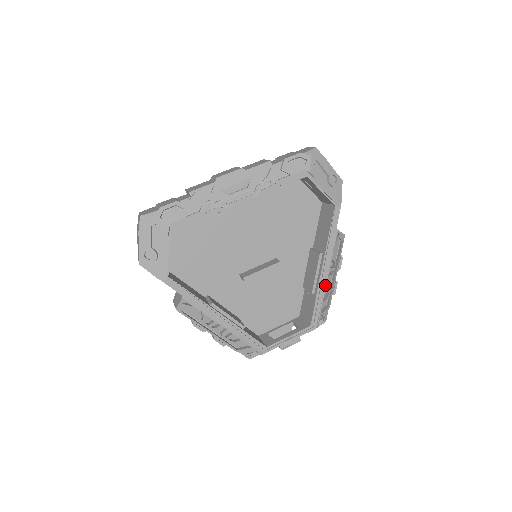
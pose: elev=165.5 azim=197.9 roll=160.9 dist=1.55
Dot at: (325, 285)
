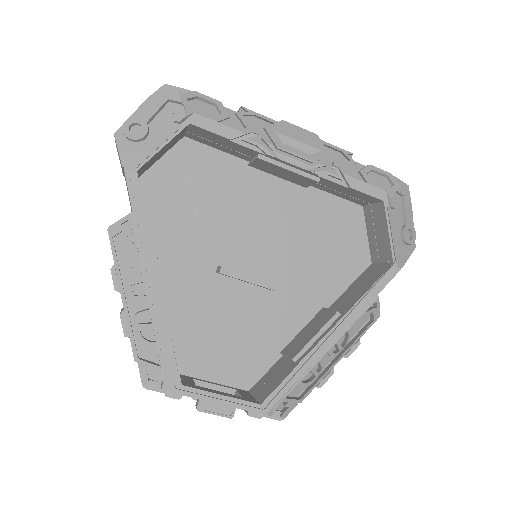
Dot at: (318, 359)
